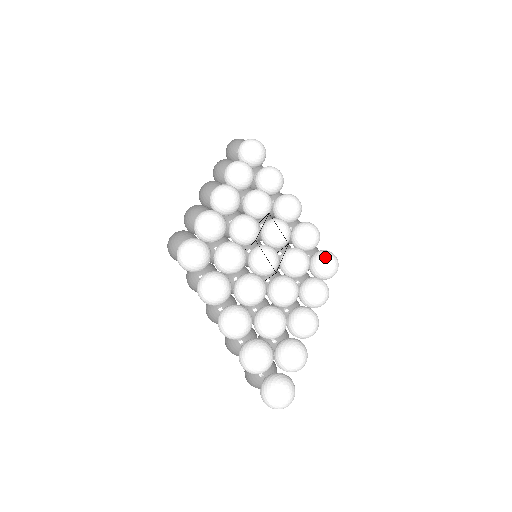
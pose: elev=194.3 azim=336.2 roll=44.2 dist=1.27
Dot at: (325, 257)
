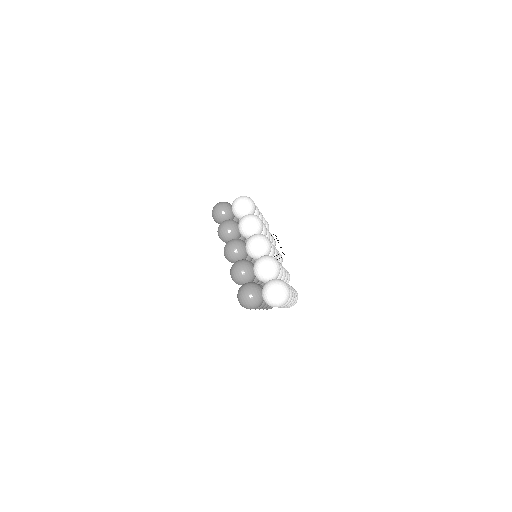
Dot at: occluded
